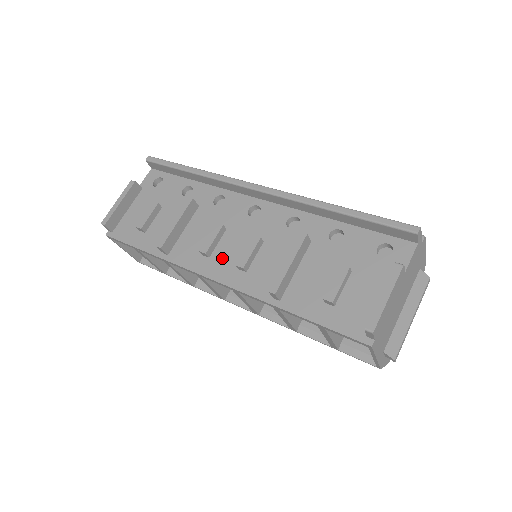
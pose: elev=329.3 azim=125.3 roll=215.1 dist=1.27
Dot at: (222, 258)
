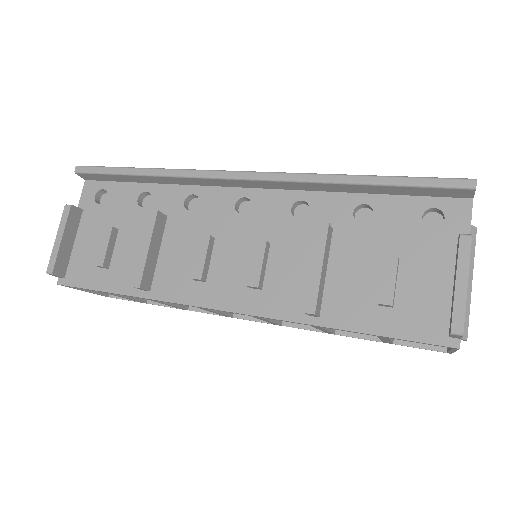
Dot at: (223, 279)
